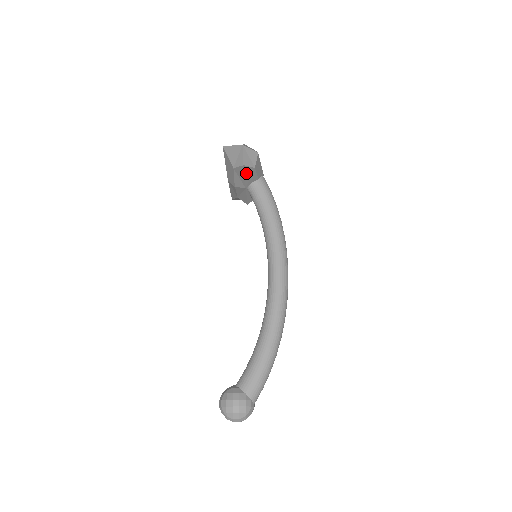
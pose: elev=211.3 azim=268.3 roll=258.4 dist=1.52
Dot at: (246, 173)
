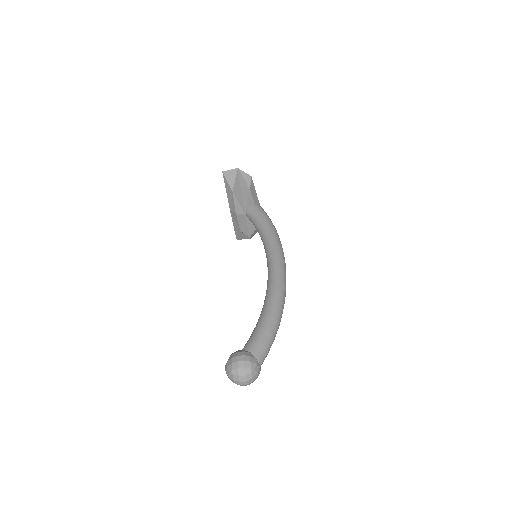
Dot at: (243, 195)
